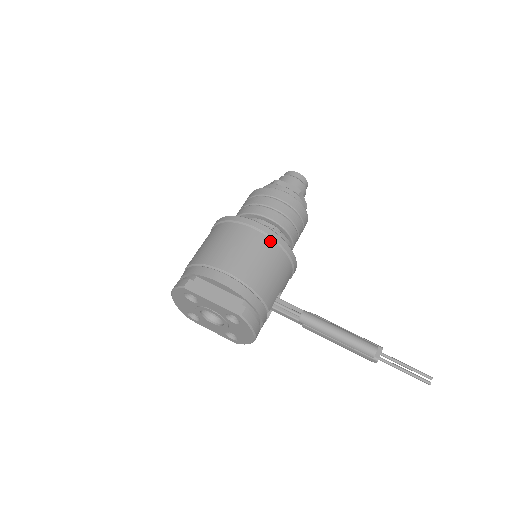
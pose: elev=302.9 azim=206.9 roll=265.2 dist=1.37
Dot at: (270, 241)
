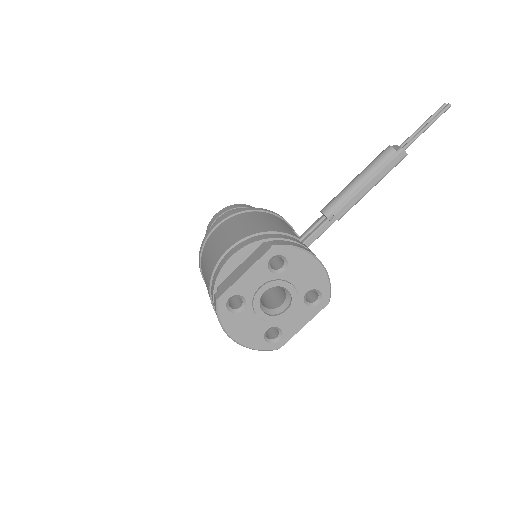
Dot at: (235, 217)
